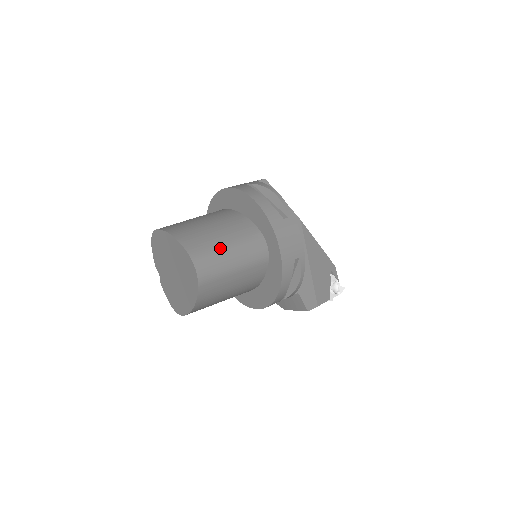
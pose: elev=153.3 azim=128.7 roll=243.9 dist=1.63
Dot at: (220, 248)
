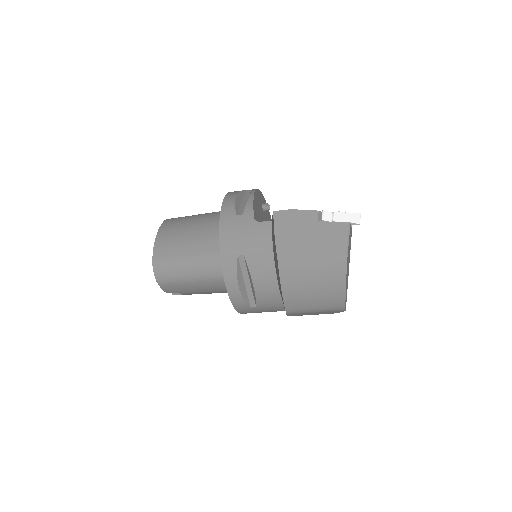
Dot at: occluded
